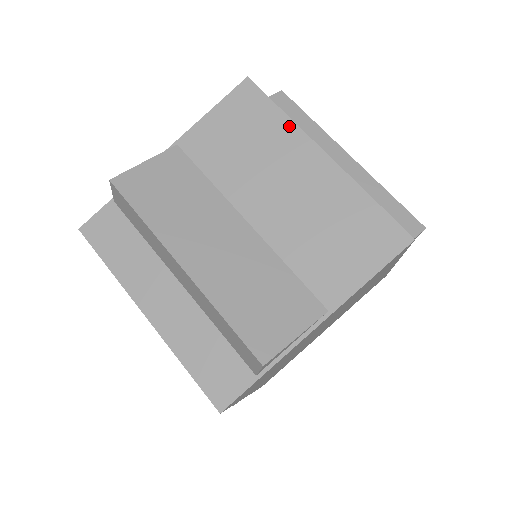
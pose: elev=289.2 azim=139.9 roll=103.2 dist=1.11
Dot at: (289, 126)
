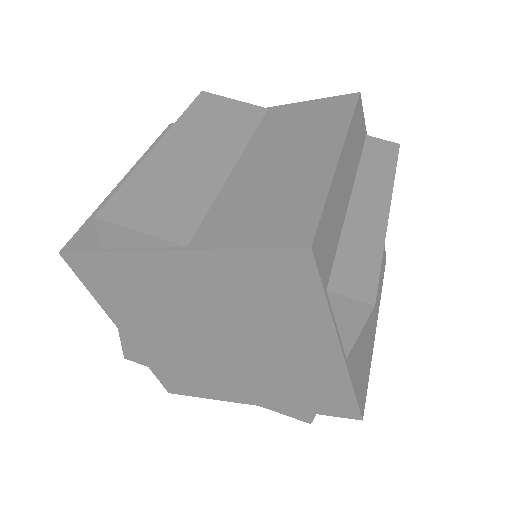
Dot at: (342, 128)
